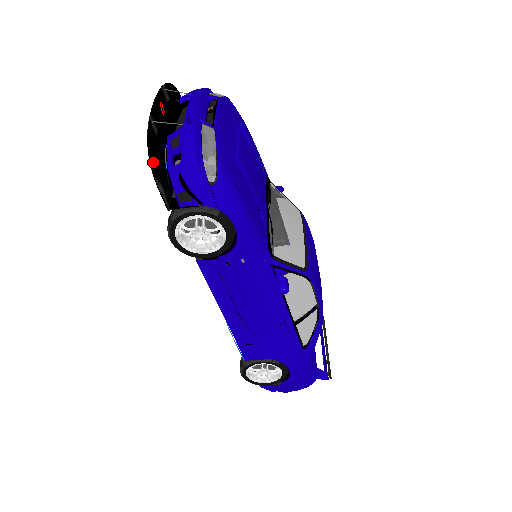
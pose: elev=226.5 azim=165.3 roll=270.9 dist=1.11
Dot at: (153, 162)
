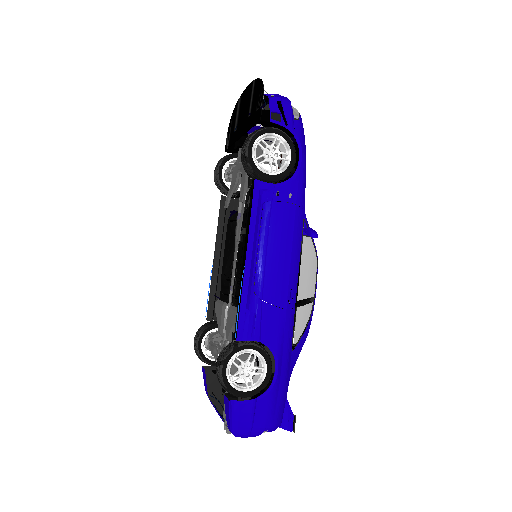
Dot at: (262, 88)
